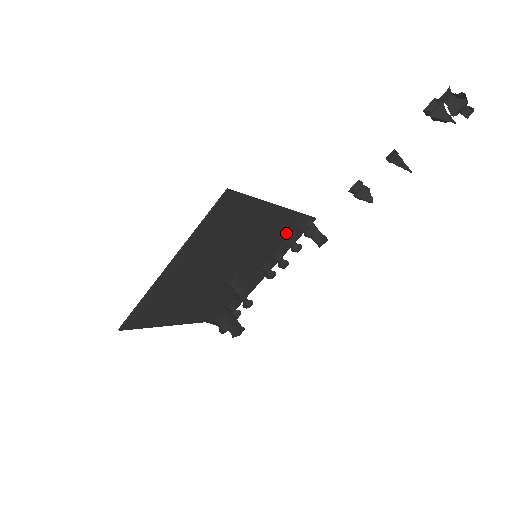
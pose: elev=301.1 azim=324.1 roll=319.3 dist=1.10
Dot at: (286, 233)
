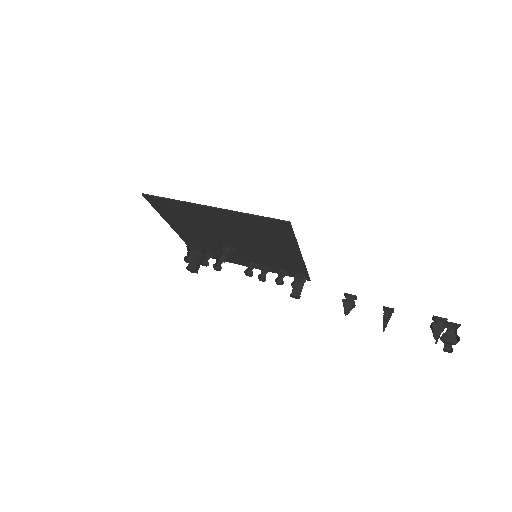
Dot at: (286, 267)
